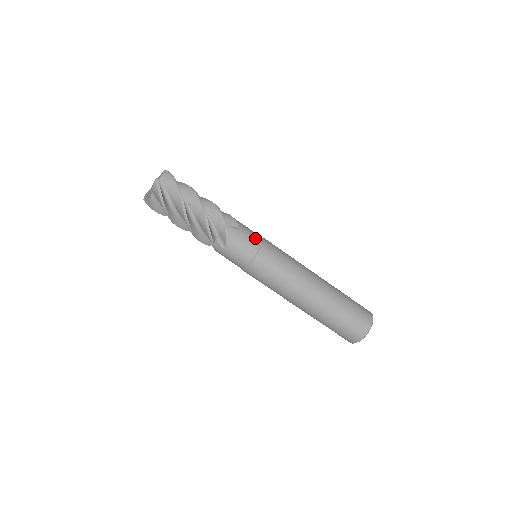
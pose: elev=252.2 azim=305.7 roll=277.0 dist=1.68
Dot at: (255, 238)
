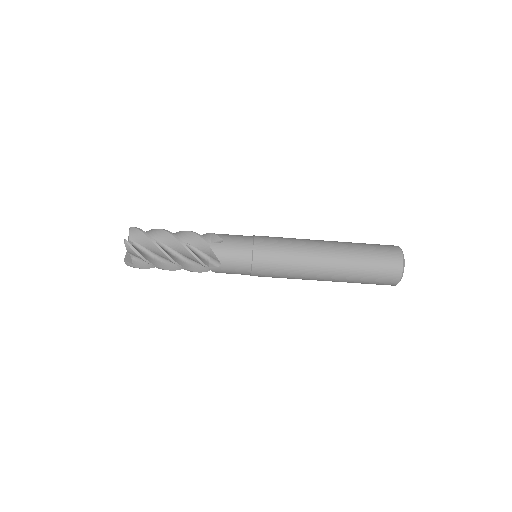
Dot at: (242, 264)
